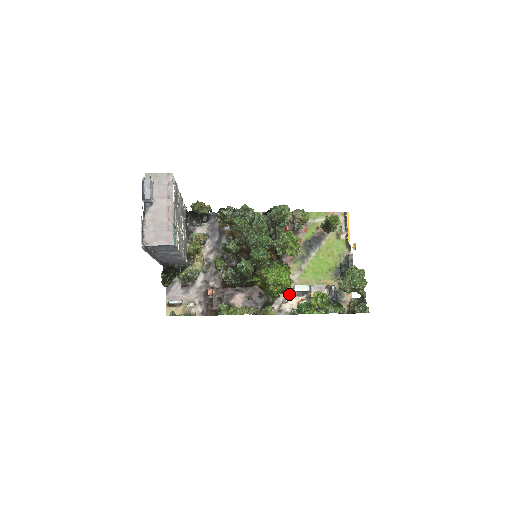
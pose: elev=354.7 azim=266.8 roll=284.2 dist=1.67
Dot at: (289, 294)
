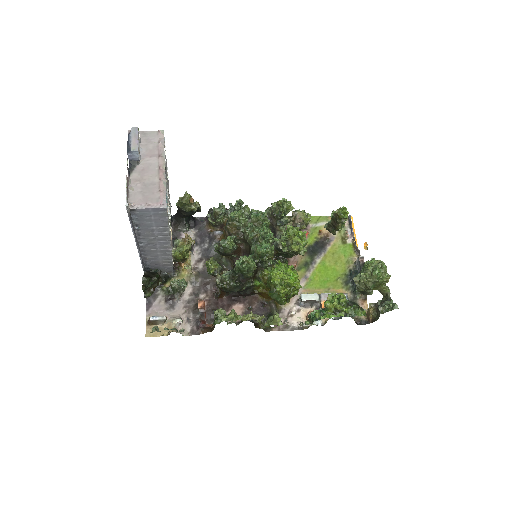
Dot at: (295, 305)
